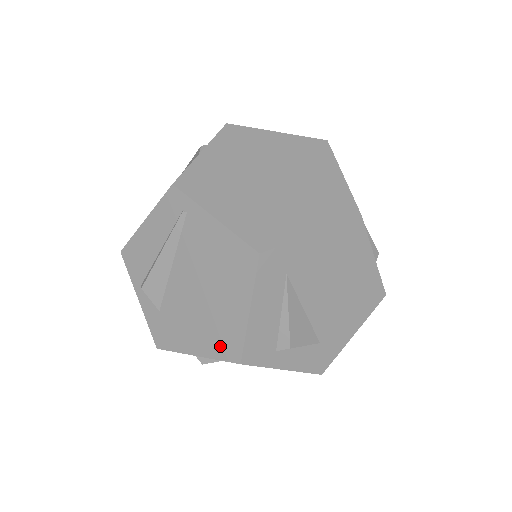
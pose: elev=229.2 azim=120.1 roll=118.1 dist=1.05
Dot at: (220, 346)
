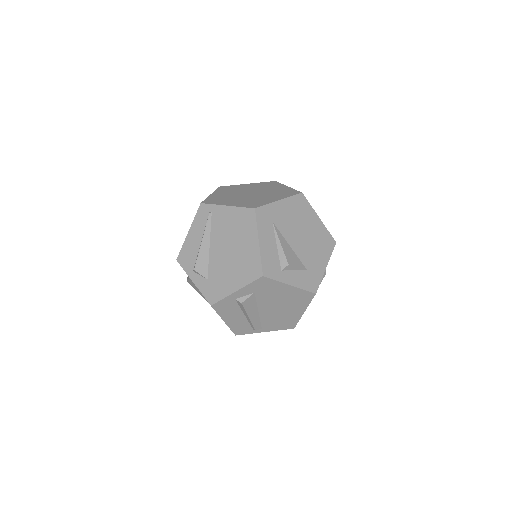
Dot at: (248, 274)
